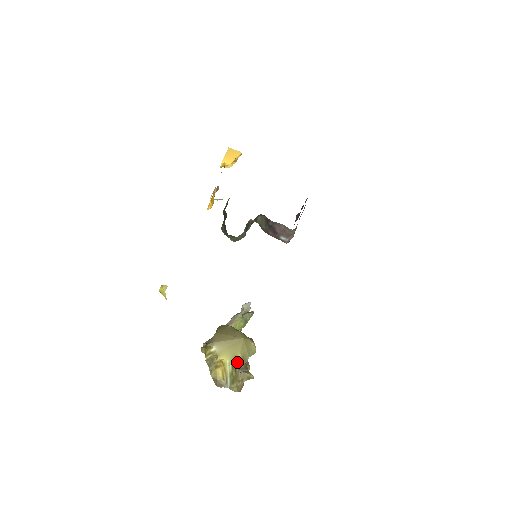
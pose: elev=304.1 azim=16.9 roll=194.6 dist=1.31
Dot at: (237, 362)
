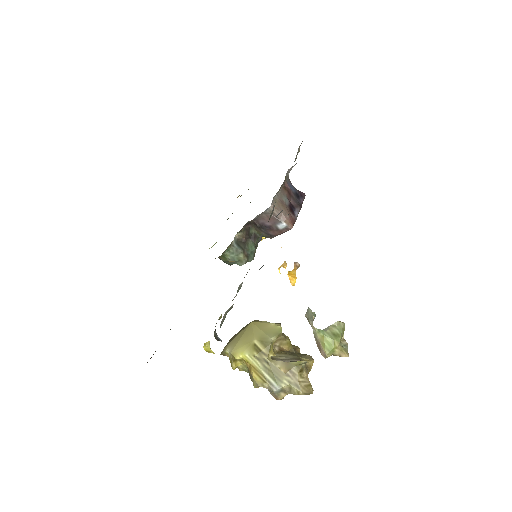
Dot at: (258, 350)
